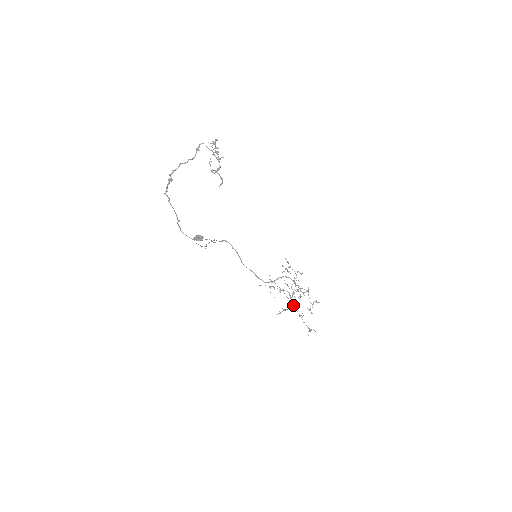
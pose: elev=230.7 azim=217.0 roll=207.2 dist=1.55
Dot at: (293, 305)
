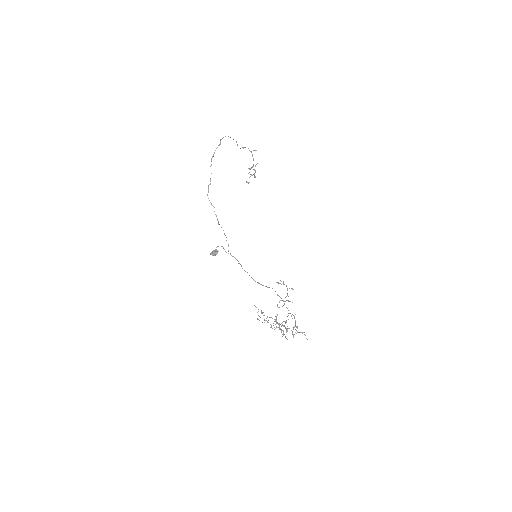
Dot at: (276, 320)
